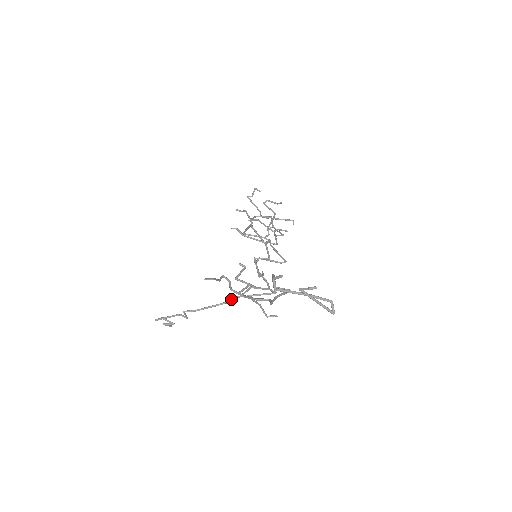
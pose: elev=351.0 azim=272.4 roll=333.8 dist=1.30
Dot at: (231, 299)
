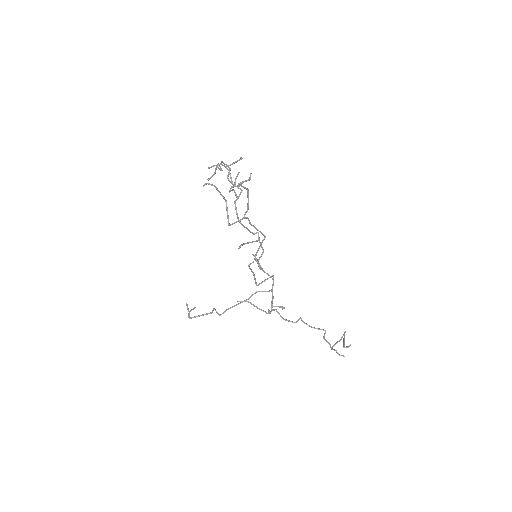
Dot at: occluded
